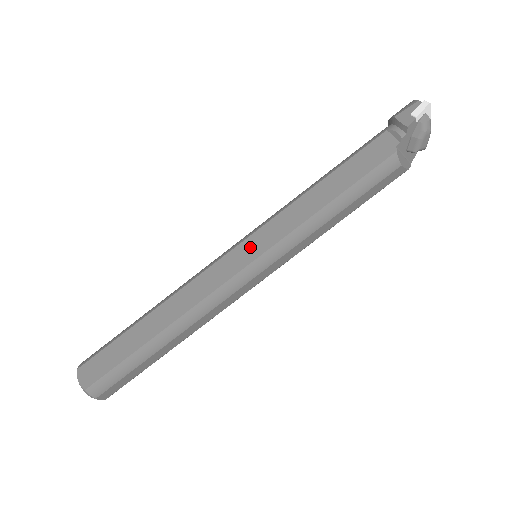
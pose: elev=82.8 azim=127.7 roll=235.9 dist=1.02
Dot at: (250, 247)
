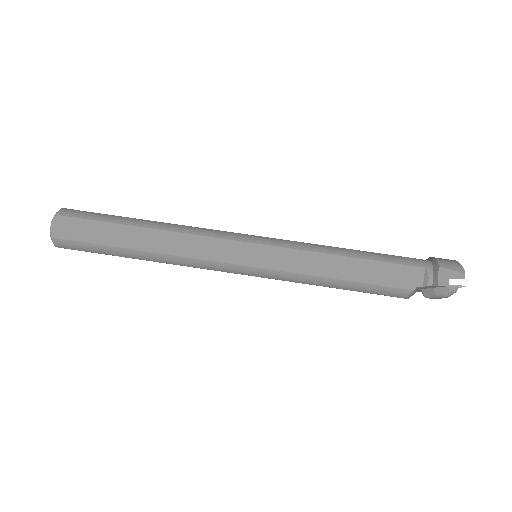
Dot at: (257, 254)
